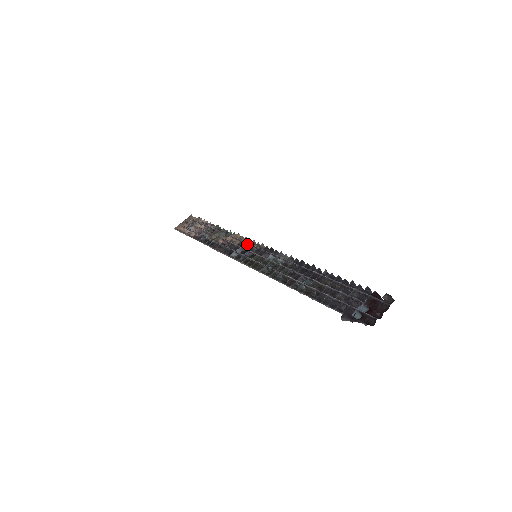
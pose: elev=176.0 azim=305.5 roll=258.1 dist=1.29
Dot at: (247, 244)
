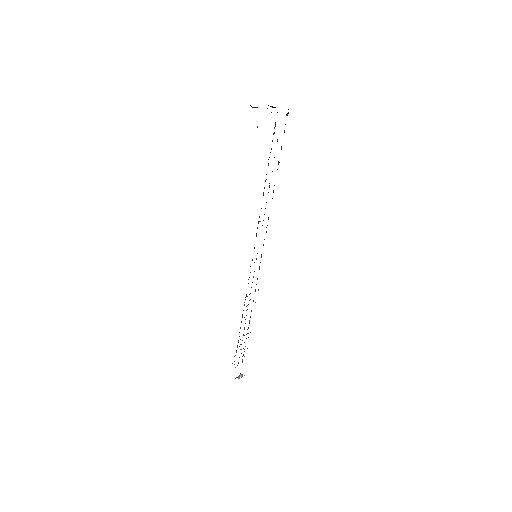
Dot at: occluded
